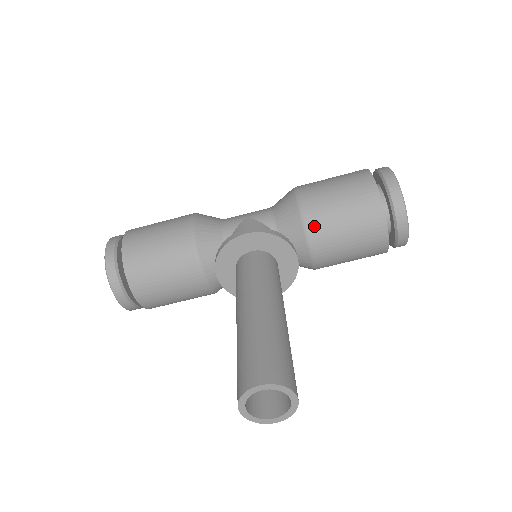
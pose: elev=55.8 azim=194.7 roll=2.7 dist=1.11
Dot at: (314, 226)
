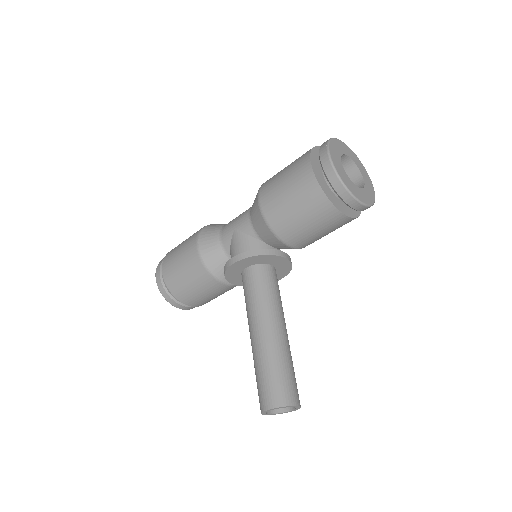
Dot at: (283, 233)
